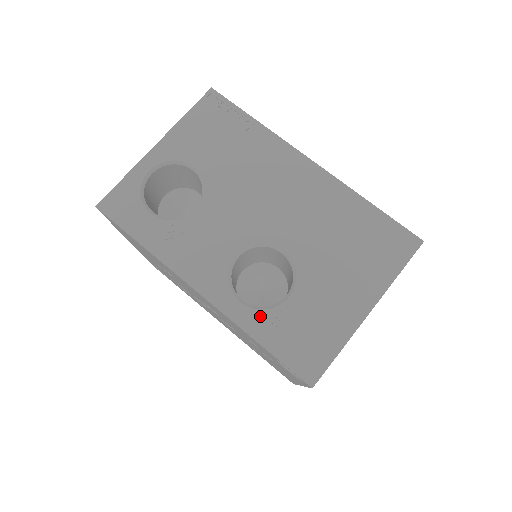
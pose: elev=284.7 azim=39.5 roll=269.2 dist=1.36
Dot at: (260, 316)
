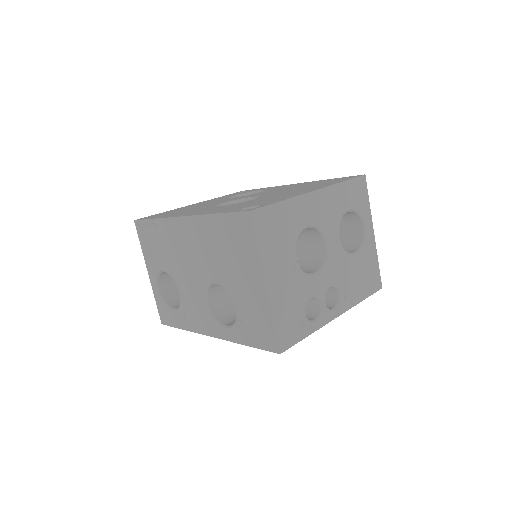
Dot at: (235, 330)
